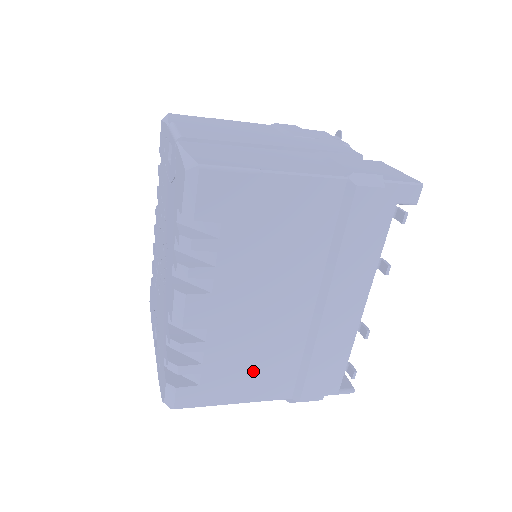
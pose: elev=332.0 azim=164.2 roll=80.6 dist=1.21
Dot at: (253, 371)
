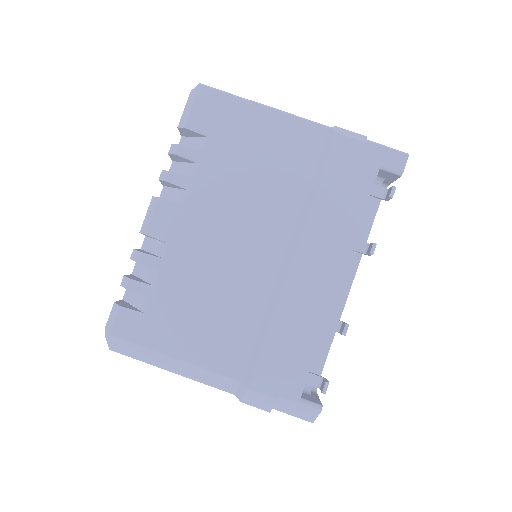
Dot at: (203, 319)
